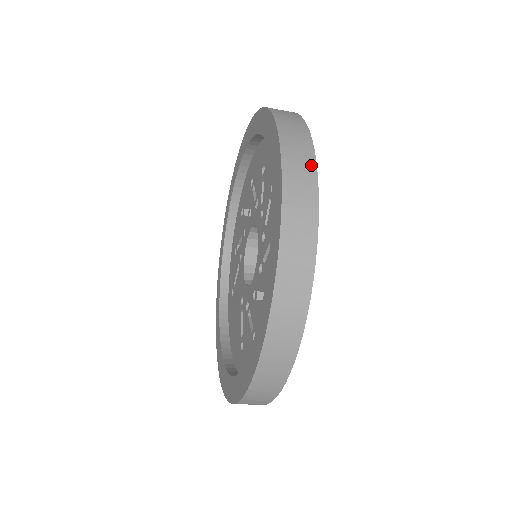
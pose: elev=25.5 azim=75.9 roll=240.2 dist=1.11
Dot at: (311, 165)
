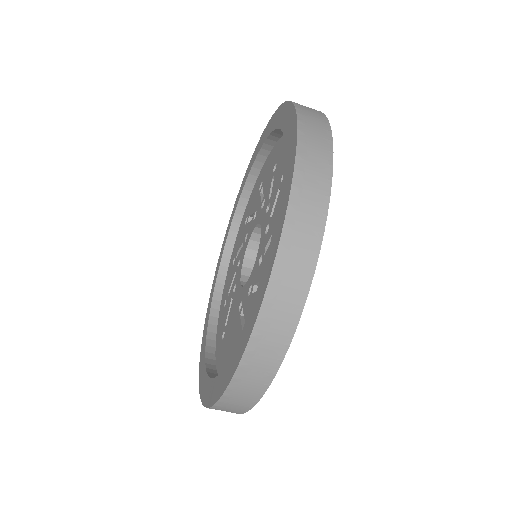
Dot at: (314, 109)
